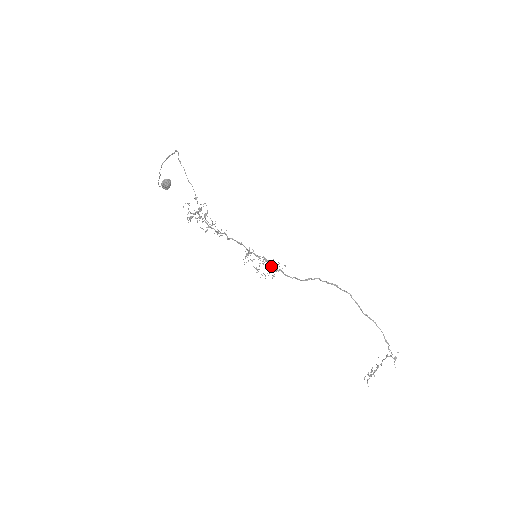
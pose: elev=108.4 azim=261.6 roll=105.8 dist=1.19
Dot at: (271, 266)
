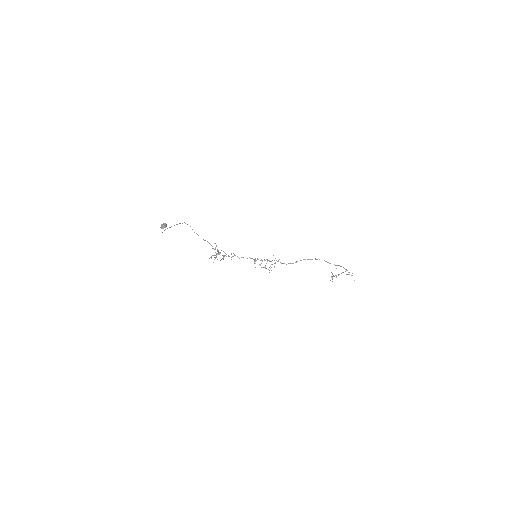
Dot at: occluded
